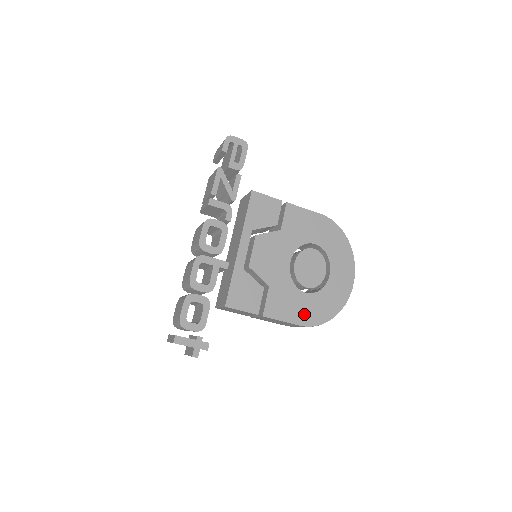
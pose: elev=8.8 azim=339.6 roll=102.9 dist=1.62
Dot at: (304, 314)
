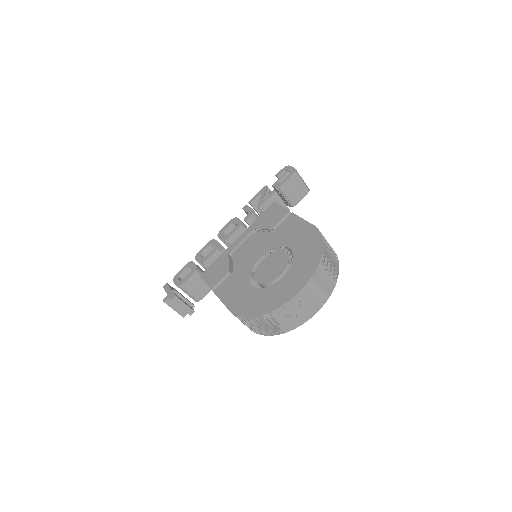
Dot at: (239, 302)
